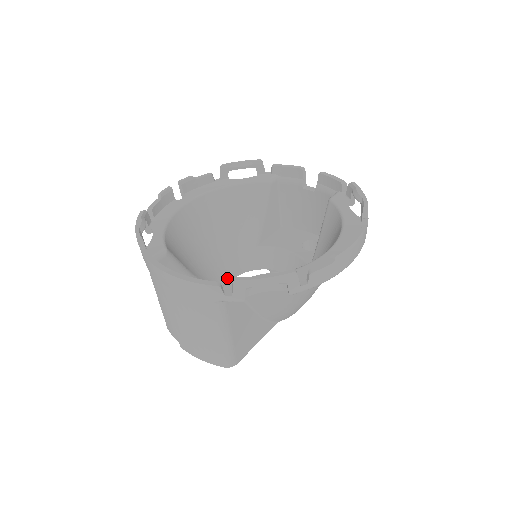
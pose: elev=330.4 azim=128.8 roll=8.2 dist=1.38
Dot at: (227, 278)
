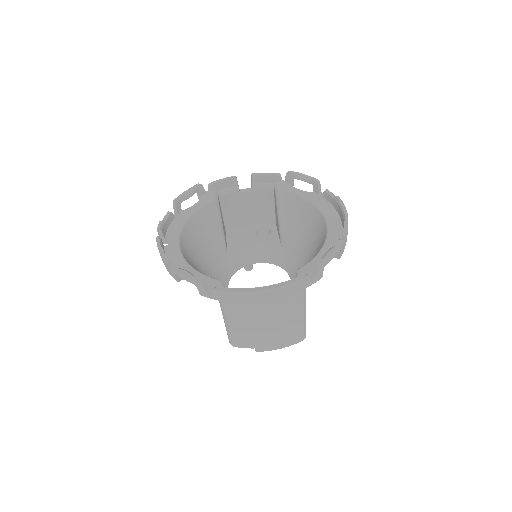
Dot at: occluded
